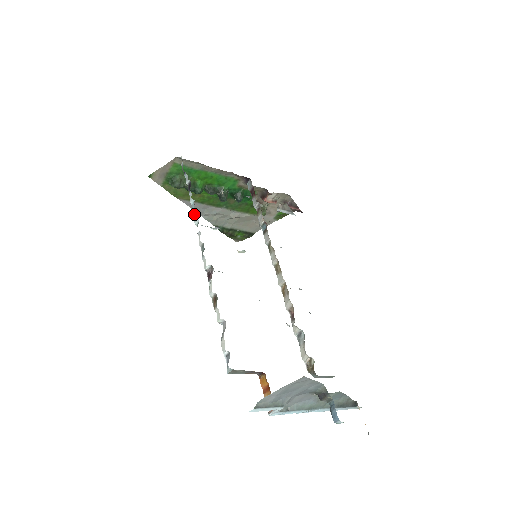
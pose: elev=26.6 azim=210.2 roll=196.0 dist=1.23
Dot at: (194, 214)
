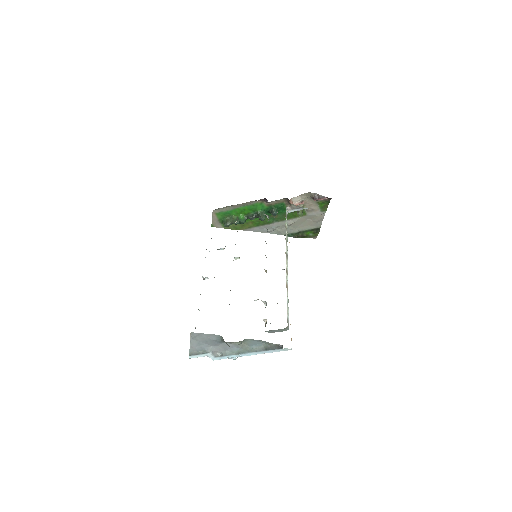
Dot at: occluded
